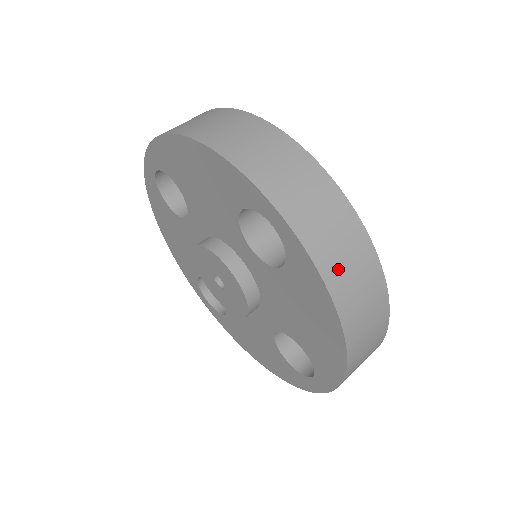
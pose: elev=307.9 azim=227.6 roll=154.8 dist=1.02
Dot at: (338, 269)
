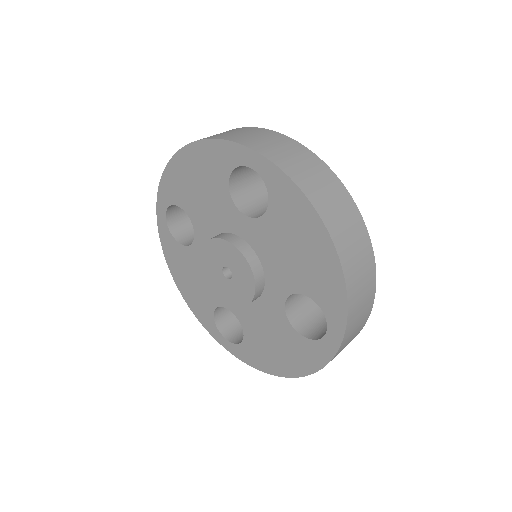
Dot at: (306, 180)
